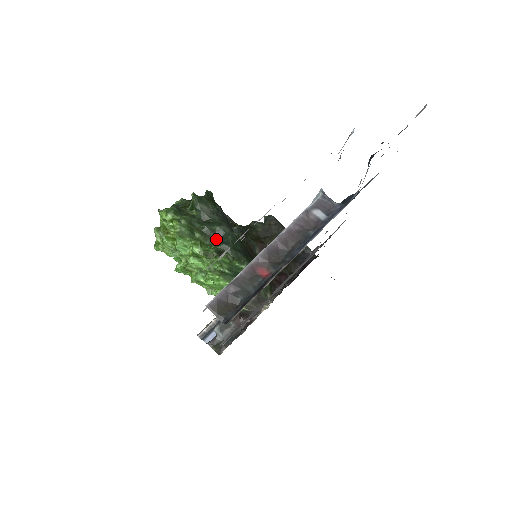
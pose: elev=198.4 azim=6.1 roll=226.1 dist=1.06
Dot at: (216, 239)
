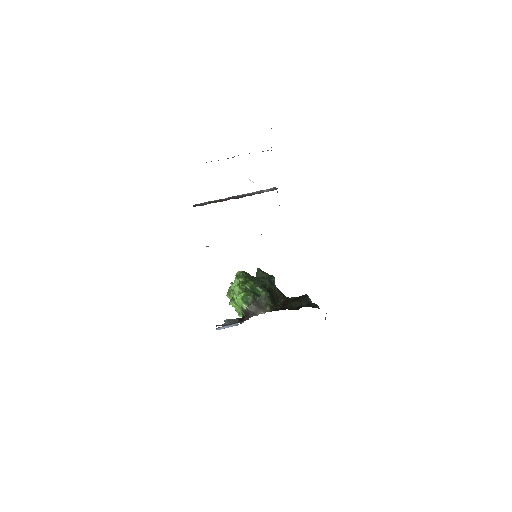
Dot at: occluded
